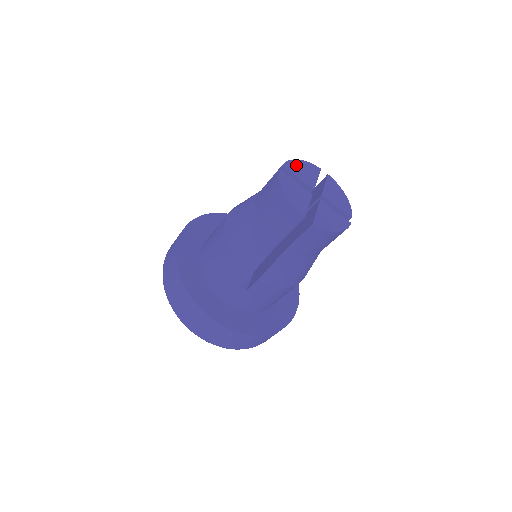
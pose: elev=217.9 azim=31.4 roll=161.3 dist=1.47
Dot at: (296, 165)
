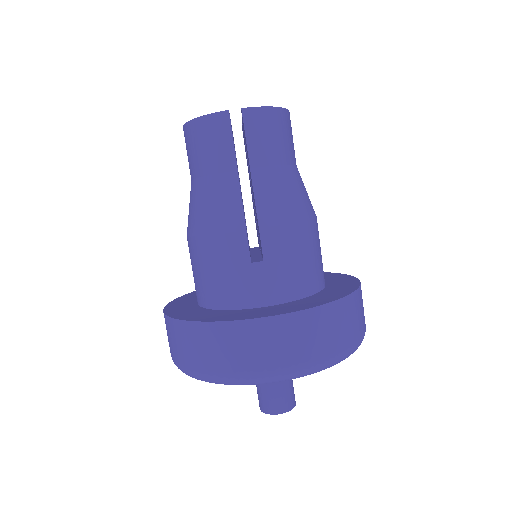
Dot at: occluded
